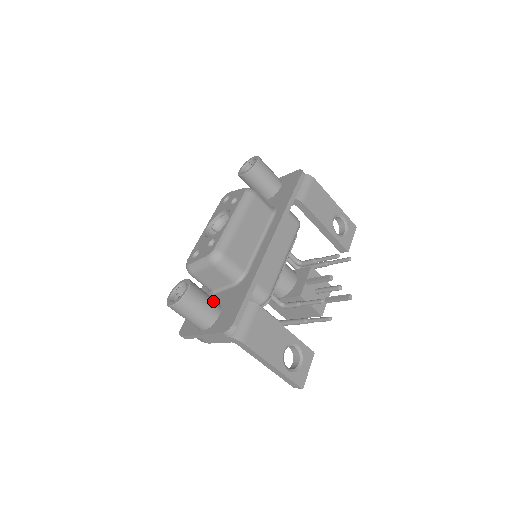
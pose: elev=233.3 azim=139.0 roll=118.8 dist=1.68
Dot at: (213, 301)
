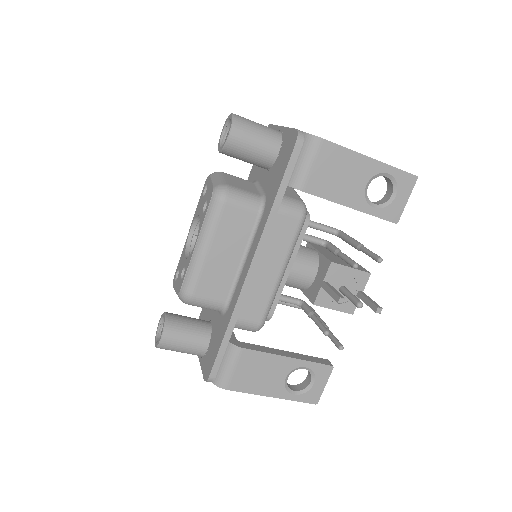
Dot at: (198, 334)
